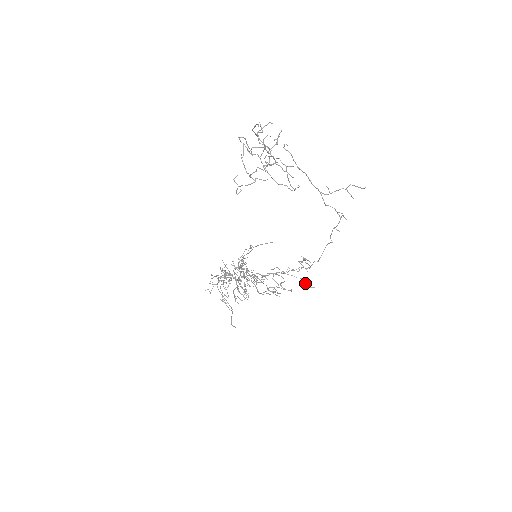
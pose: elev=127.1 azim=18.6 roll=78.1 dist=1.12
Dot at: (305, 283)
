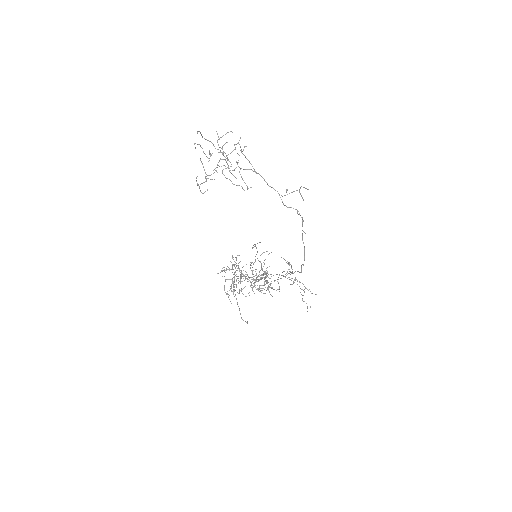
Dot at: occluded
